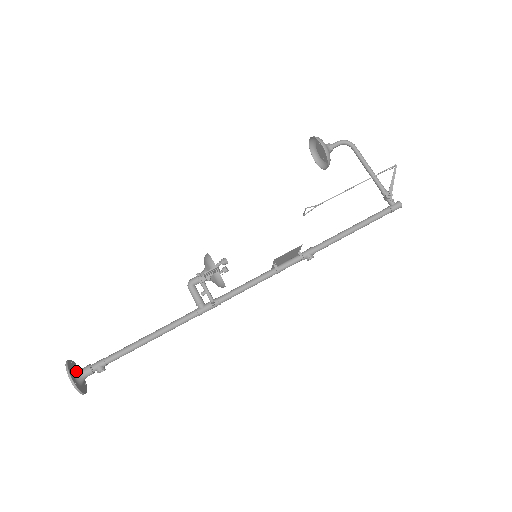
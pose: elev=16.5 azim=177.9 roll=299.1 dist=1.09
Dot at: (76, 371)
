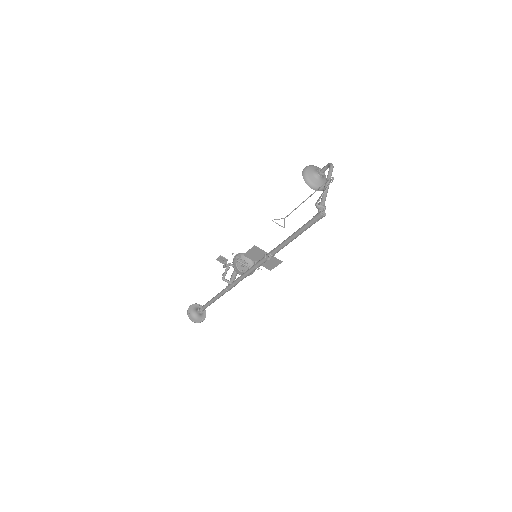
Dot at: (195, 309)
